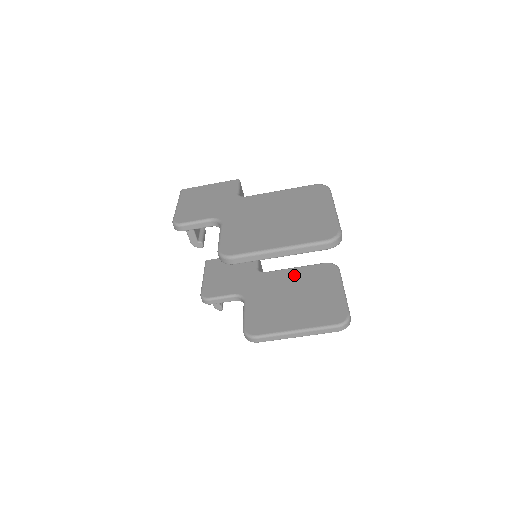
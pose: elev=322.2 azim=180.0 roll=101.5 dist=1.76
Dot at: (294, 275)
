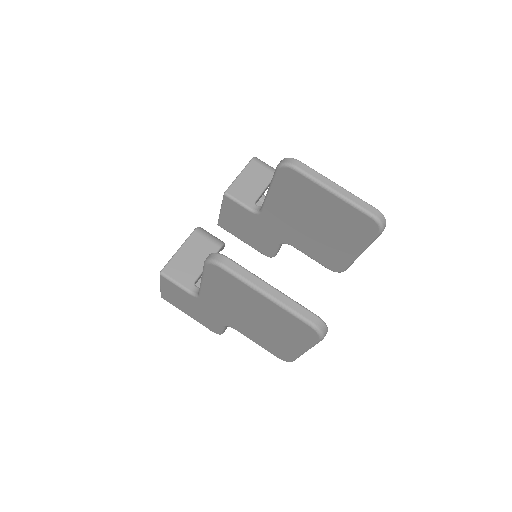
Dot at: (281, 203)
